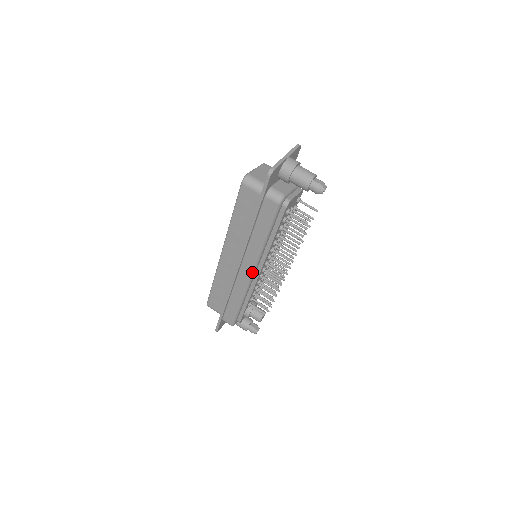
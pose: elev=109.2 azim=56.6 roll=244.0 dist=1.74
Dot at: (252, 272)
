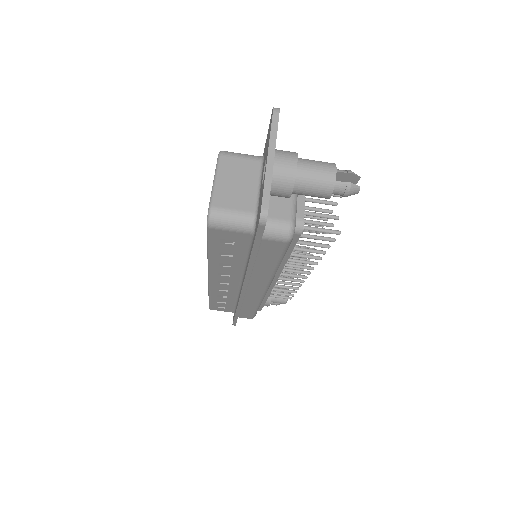
Dot at: (265, 291)
